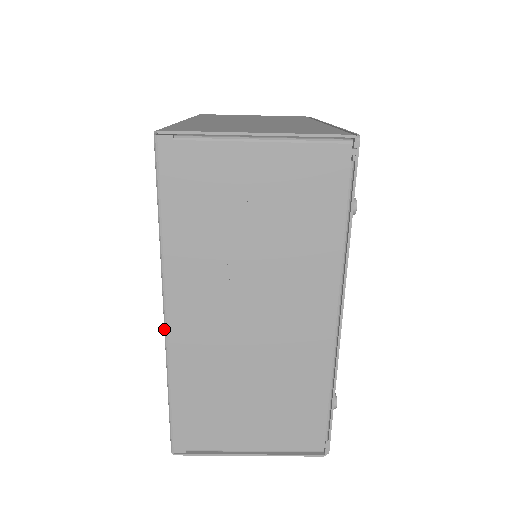
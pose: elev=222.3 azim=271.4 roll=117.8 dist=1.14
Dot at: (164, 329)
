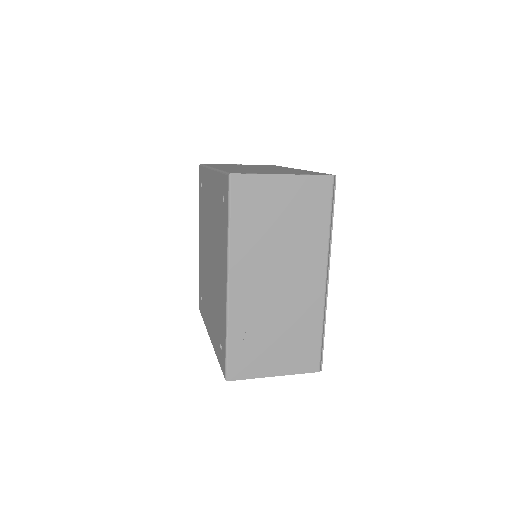
Dot at: occluded
